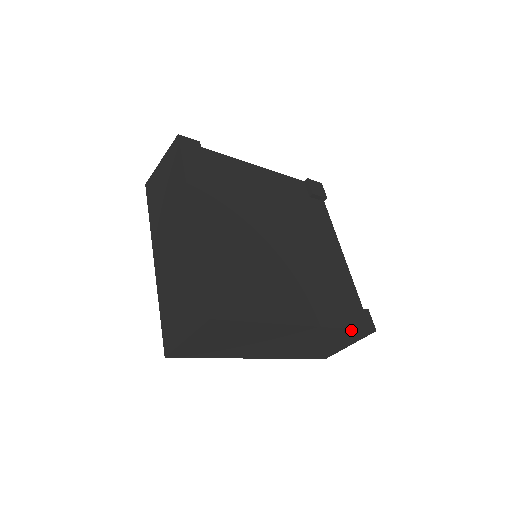
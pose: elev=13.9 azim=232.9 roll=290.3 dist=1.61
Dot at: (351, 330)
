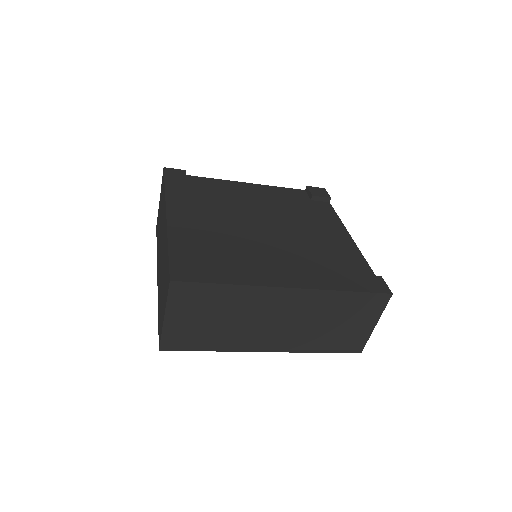
Dot at: (356, 294)
